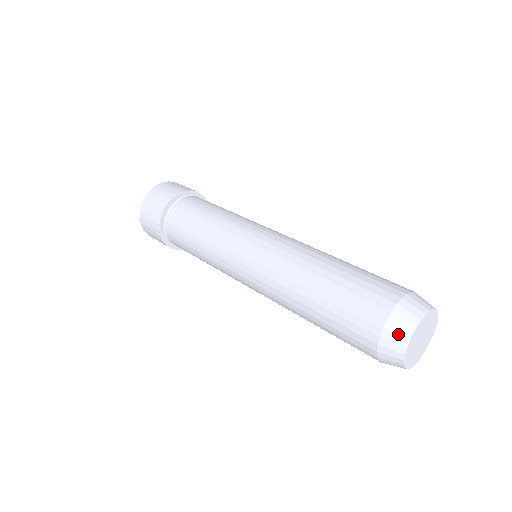
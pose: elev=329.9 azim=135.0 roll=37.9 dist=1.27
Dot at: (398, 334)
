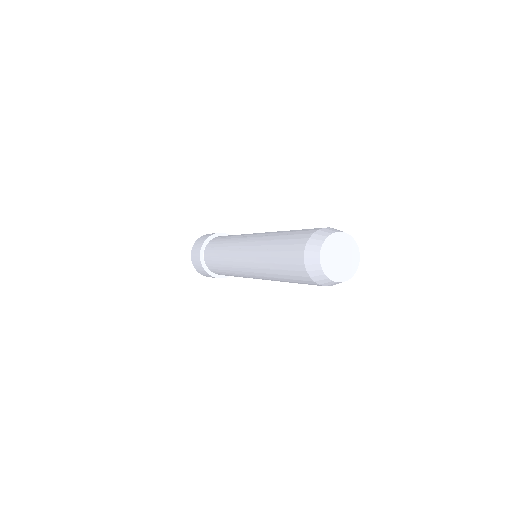
Dot at: (315, 244)
